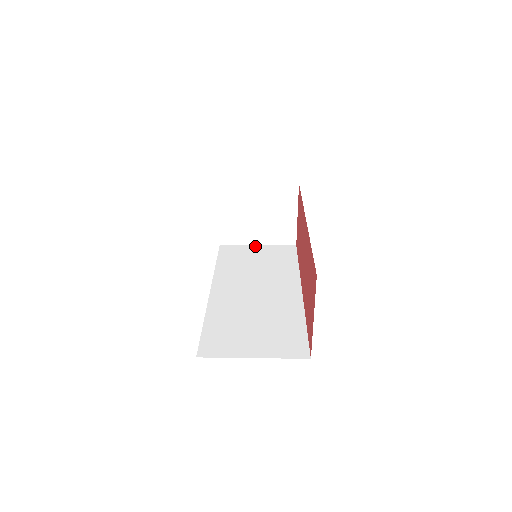
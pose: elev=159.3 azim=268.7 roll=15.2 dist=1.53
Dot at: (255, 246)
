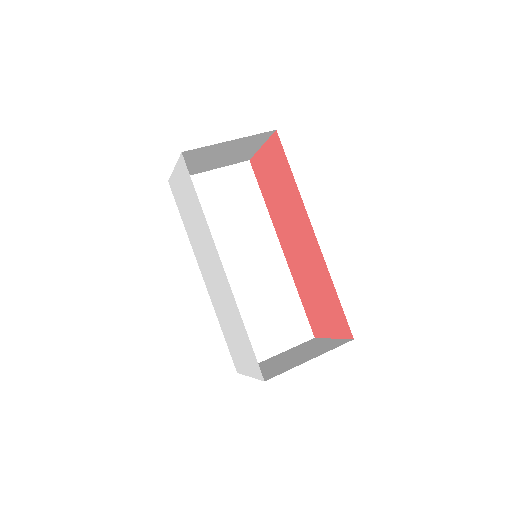
Dot at: (209, 175)
